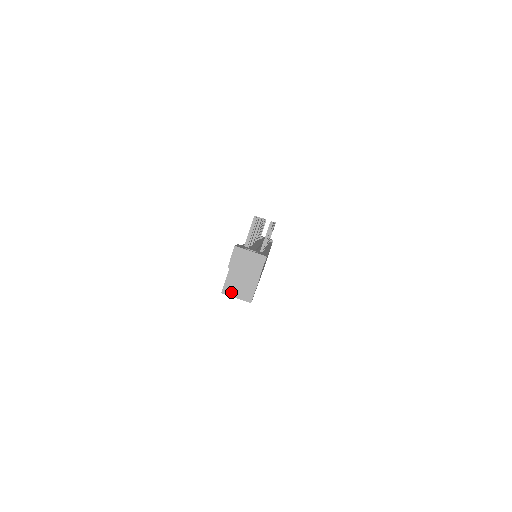
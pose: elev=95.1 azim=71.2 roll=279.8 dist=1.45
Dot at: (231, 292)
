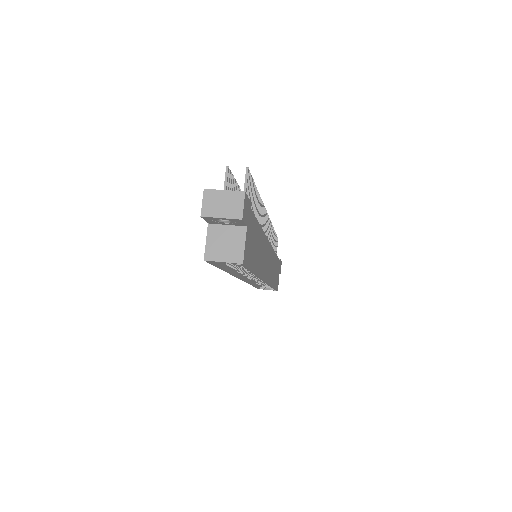
Dot at: (215, 256)
